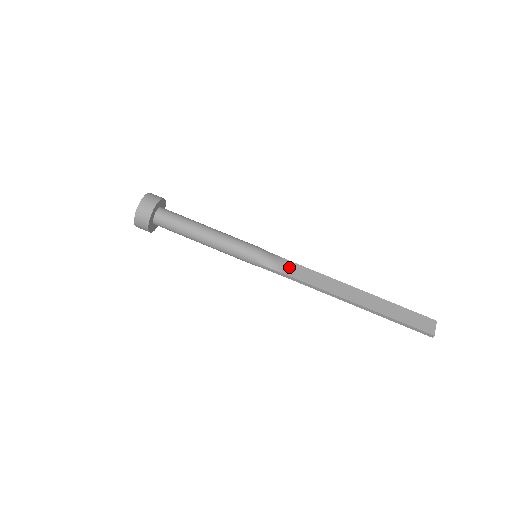
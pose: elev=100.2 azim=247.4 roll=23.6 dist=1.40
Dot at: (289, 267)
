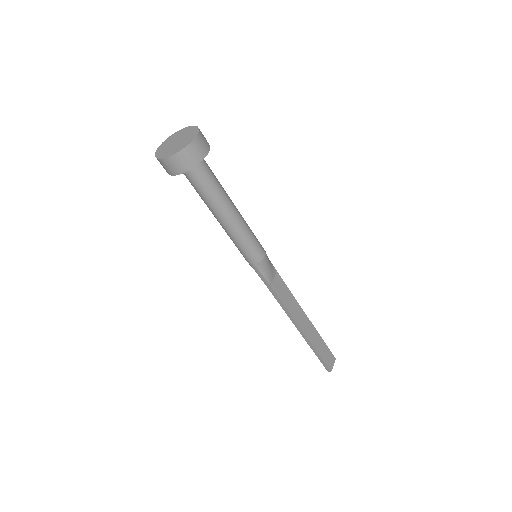
Dot at: (276, 280)
